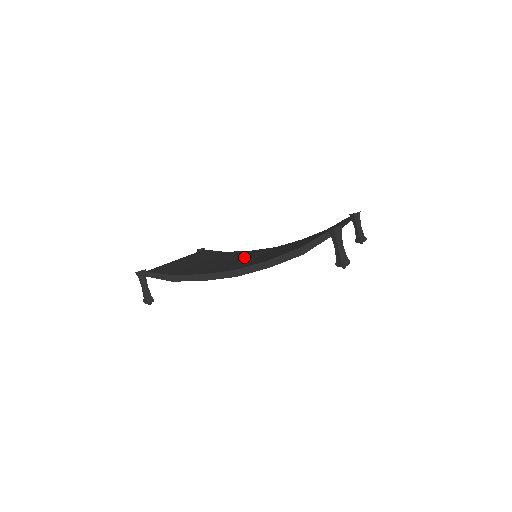
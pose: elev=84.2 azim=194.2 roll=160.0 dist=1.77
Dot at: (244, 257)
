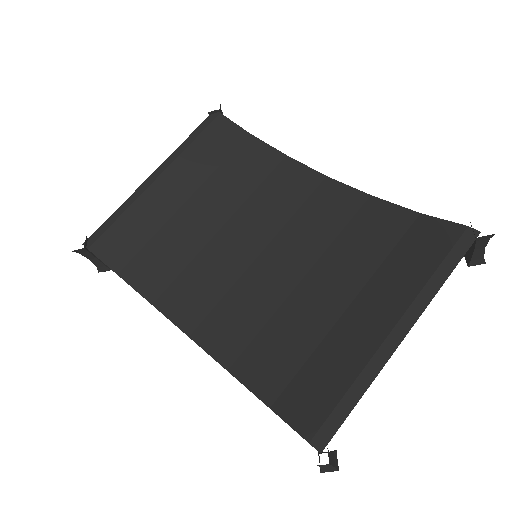
Dot at: (249, 222)
